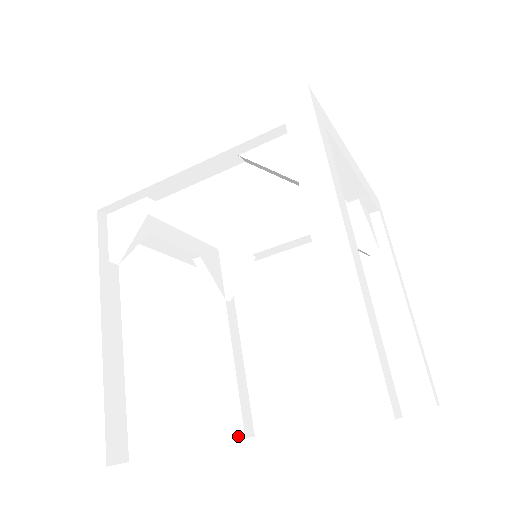
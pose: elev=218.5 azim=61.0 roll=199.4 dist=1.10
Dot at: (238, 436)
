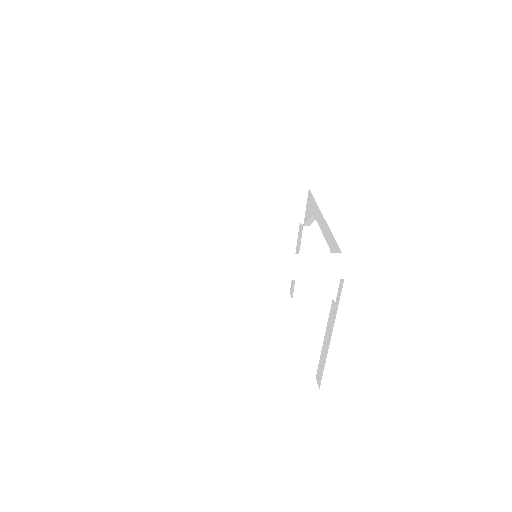
Dot at: occluded
